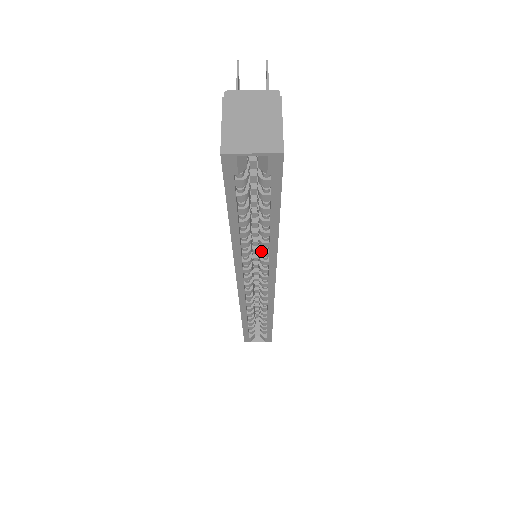
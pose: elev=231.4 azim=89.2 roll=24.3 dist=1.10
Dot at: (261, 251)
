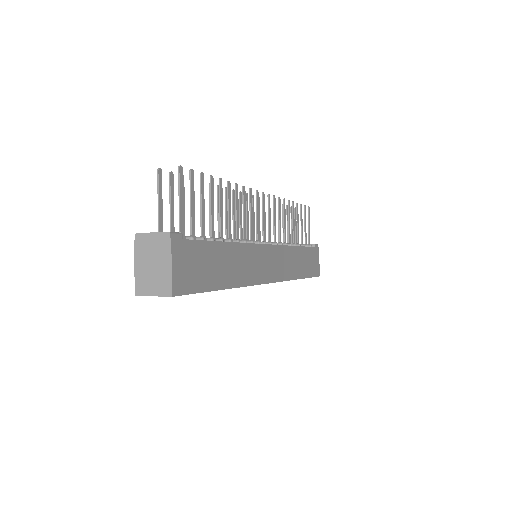
Dot at: occluded
